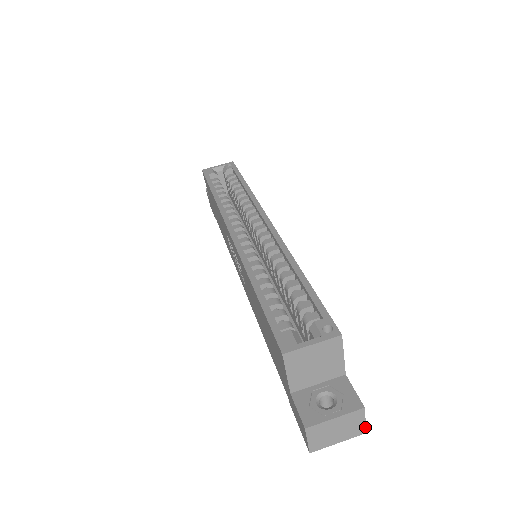
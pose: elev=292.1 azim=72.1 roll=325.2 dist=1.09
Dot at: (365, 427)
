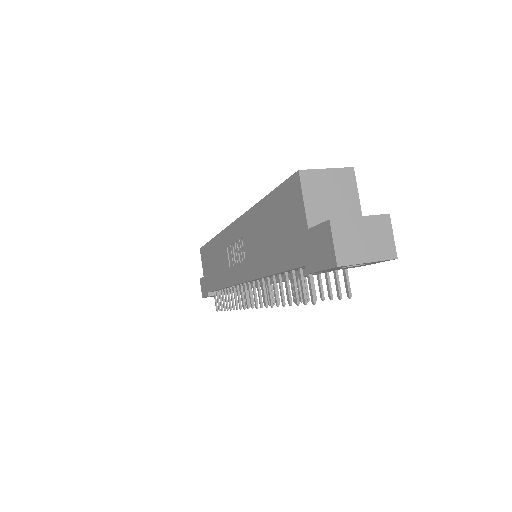
Dot at: (395, 248)
